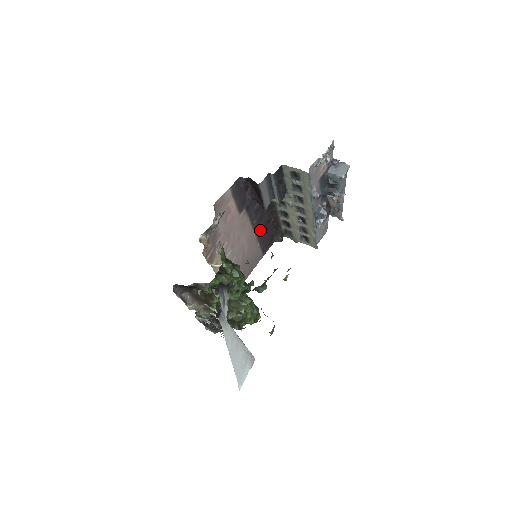
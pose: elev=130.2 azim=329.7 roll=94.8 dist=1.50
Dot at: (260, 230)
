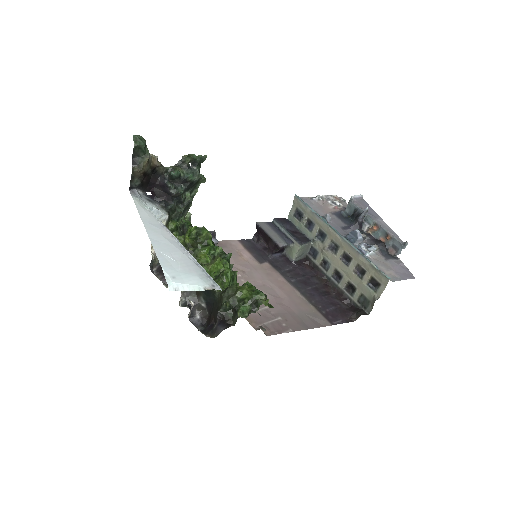
Dot at: (309, 293)
